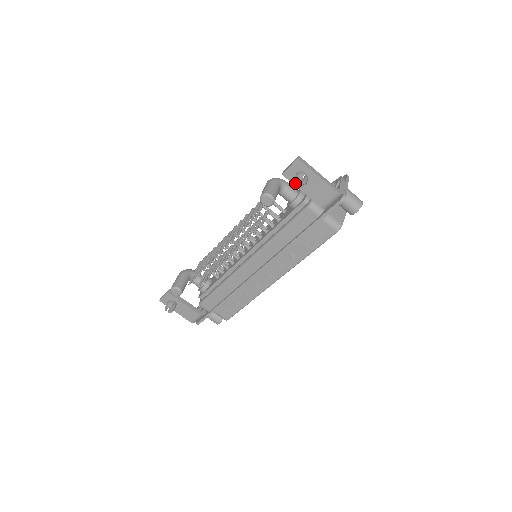
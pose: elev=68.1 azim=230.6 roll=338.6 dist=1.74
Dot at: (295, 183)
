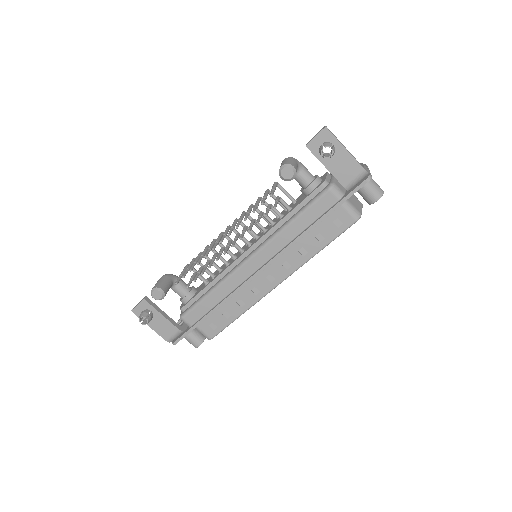
Dot at: (322, 152)
